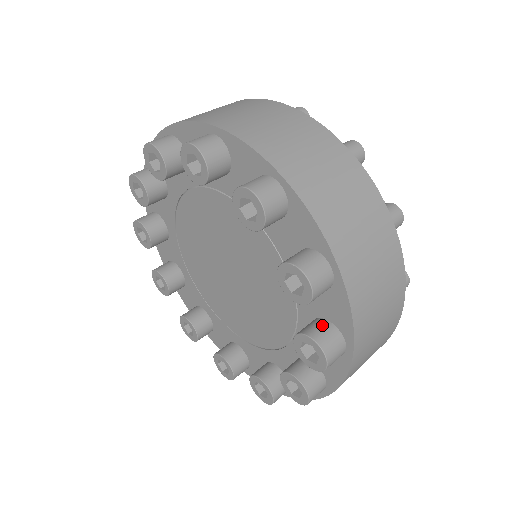
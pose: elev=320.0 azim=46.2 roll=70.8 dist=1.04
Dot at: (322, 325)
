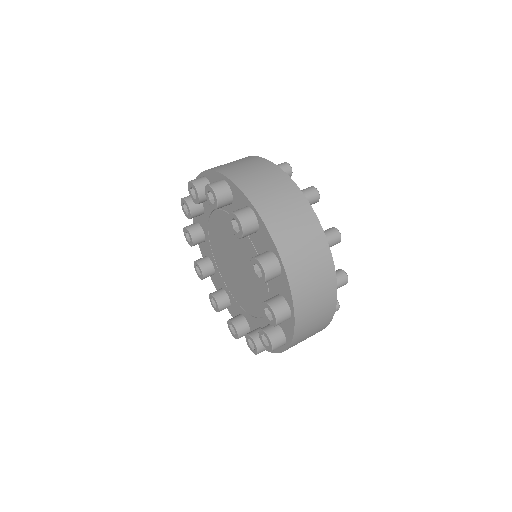
Dot at: (263, 253)
